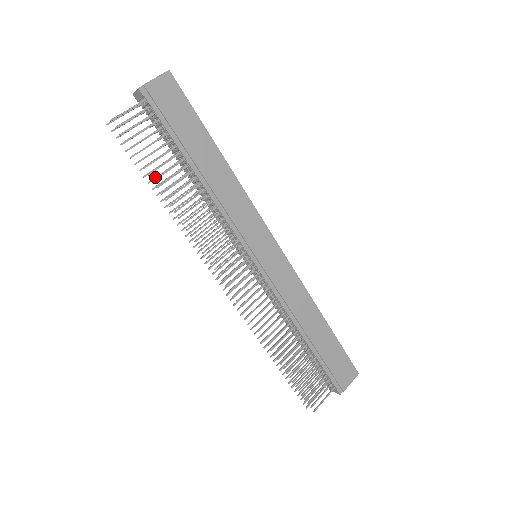
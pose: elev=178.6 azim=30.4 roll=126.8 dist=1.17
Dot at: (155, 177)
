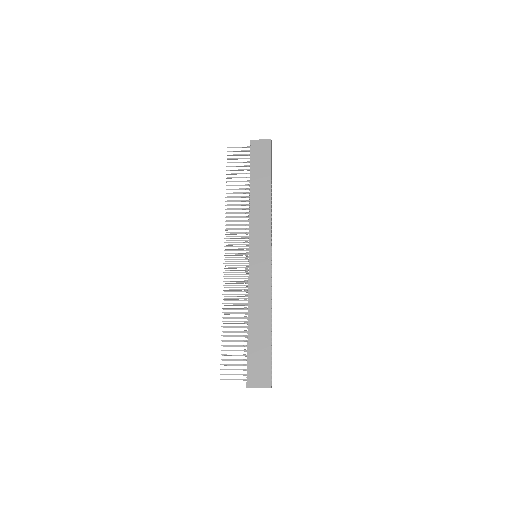
Dot at: occluded
